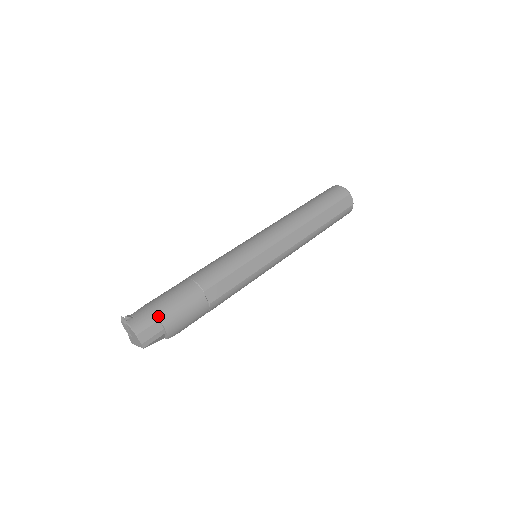
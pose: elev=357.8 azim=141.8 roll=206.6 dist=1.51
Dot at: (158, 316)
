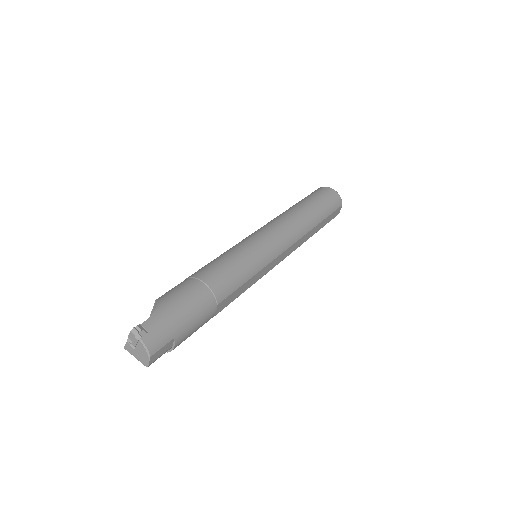
Dot at: (174, 333)
